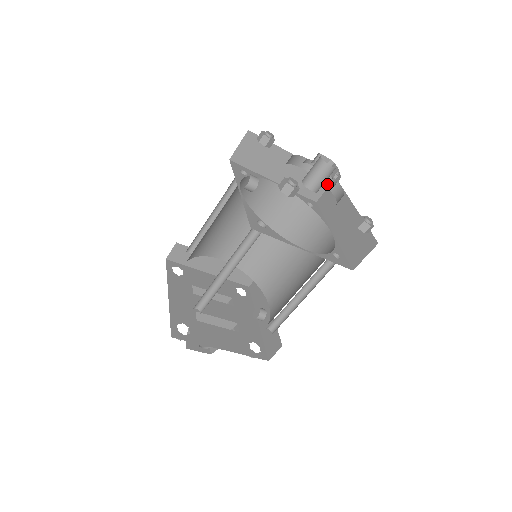
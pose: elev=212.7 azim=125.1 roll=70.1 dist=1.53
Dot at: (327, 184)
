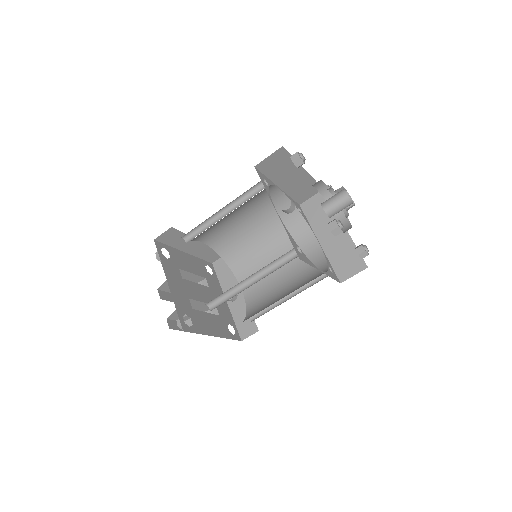
Dot at: occluded
